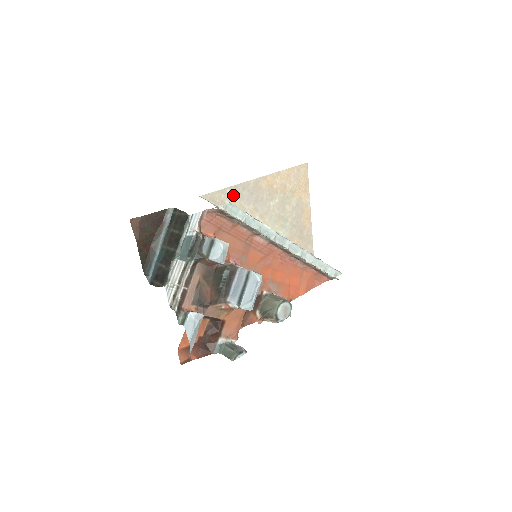
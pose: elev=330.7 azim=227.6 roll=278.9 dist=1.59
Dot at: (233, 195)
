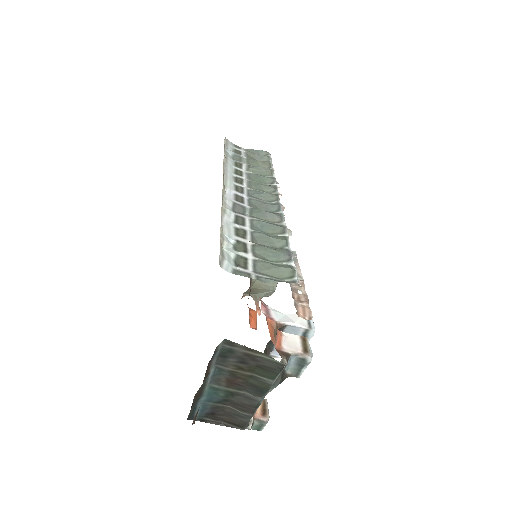
Dot at: occluded
